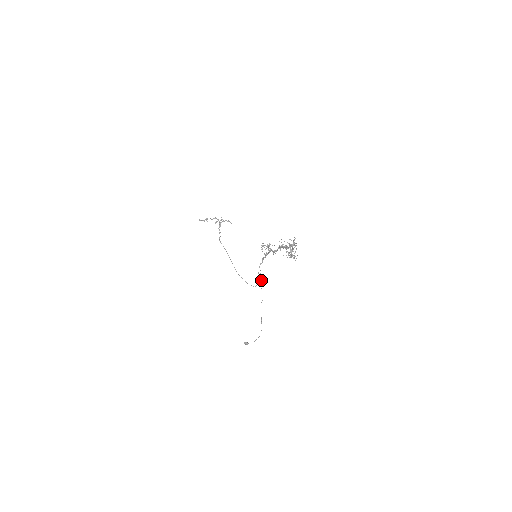
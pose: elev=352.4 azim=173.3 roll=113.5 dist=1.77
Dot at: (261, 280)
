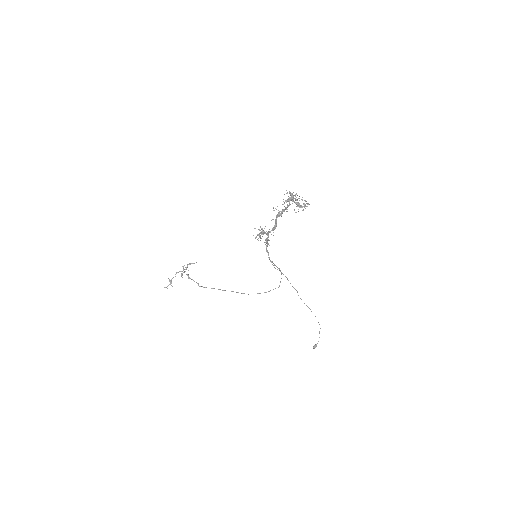
Dot at: (281, 273)
